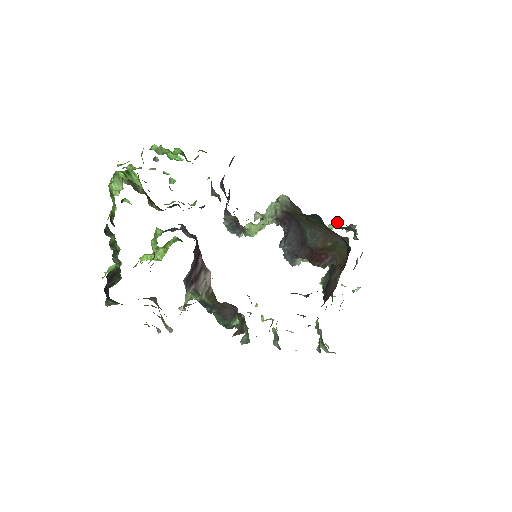
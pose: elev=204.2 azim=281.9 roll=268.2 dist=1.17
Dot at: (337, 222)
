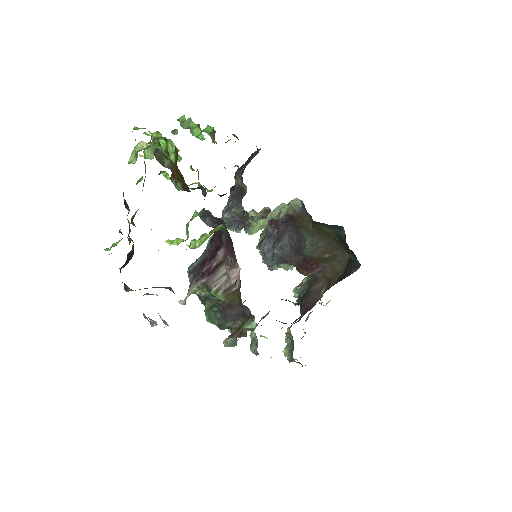
Dot at: occluded
